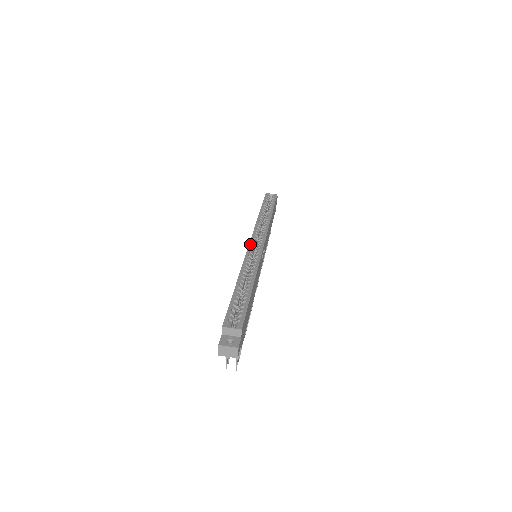
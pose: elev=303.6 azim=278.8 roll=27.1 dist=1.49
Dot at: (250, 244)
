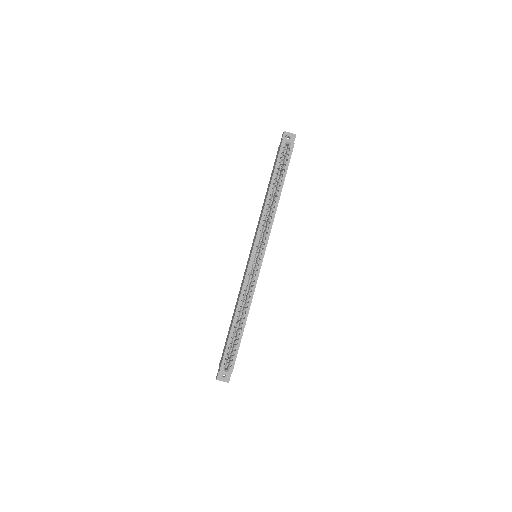
Dot at: (251, 259)
